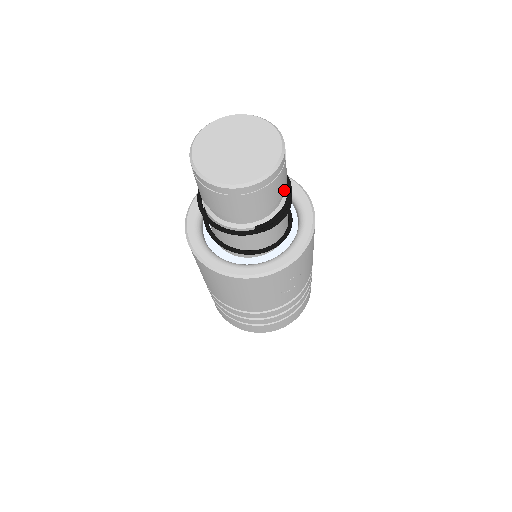
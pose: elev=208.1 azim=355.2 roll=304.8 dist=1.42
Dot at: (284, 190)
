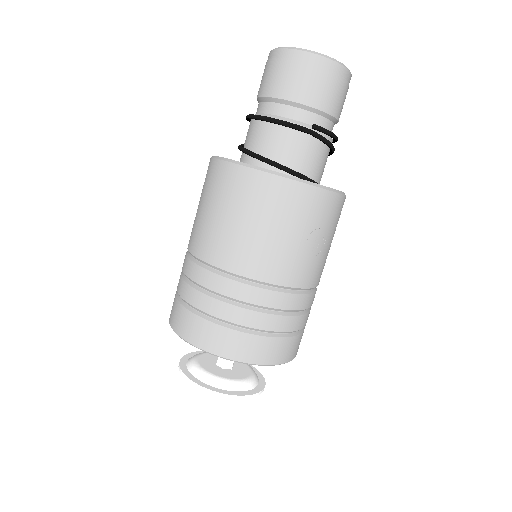
Dot at: (338, 119)
